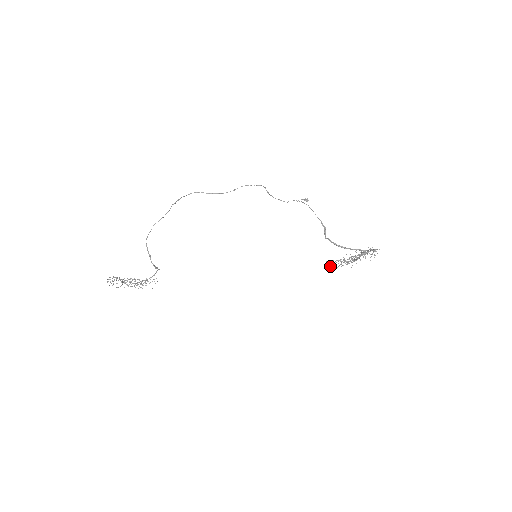
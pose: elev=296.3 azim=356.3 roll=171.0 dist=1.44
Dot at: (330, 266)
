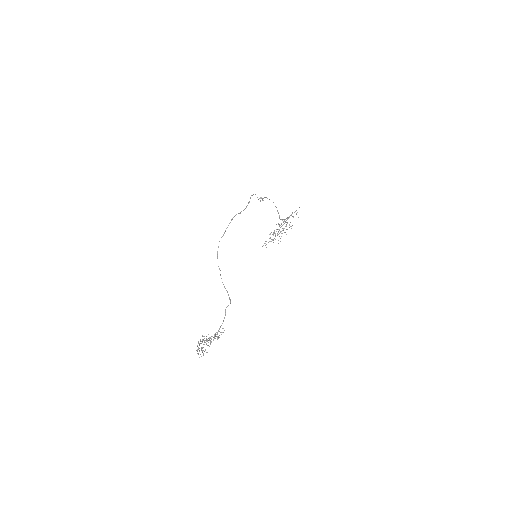
Dot at: occluded
